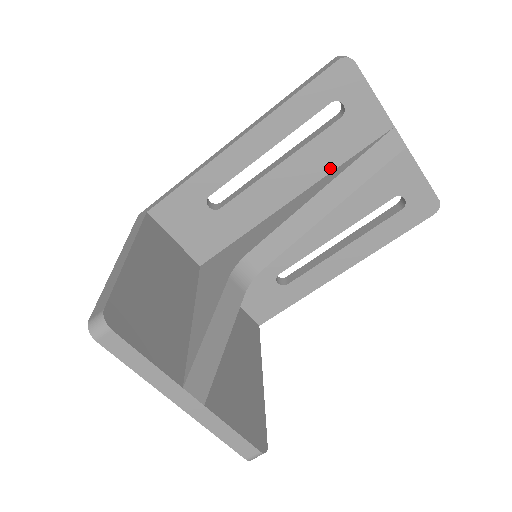
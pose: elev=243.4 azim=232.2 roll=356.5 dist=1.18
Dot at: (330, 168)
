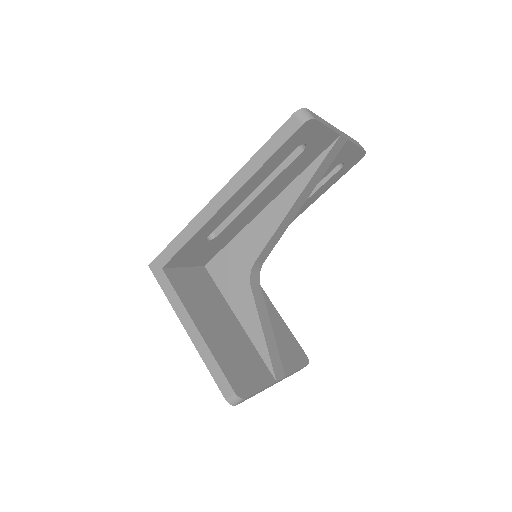
Dot at: (294, 177)
